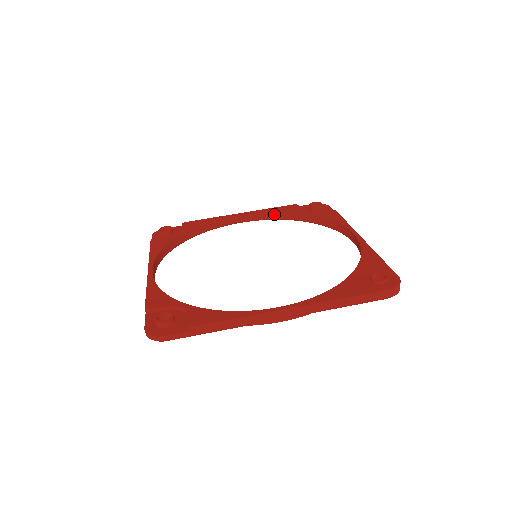
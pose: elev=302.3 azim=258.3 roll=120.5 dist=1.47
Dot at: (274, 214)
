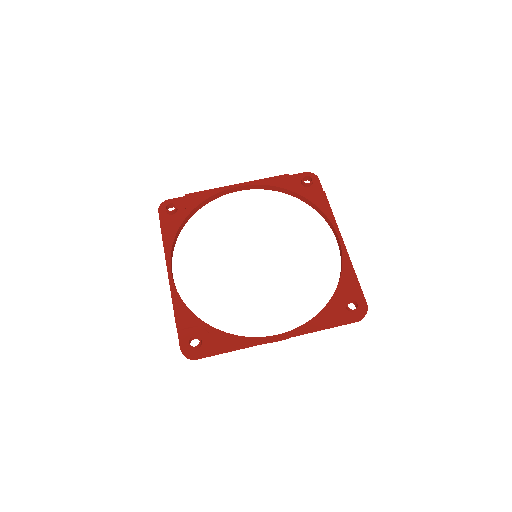
Dot at: (268, 187)
